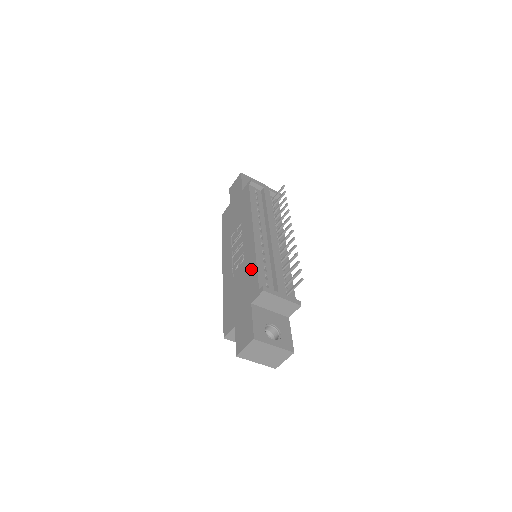
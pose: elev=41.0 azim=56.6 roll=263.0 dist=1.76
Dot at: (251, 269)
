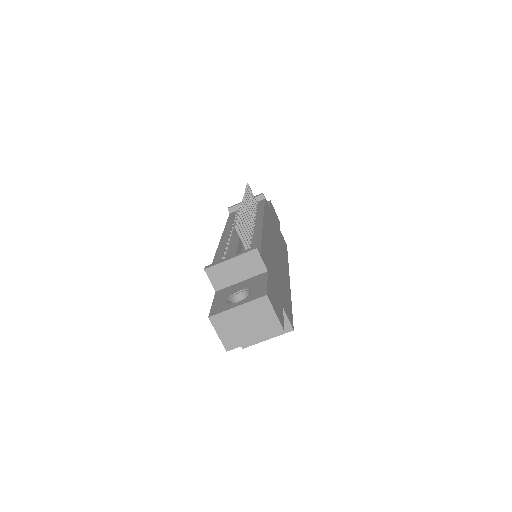
Dot at: occluded
